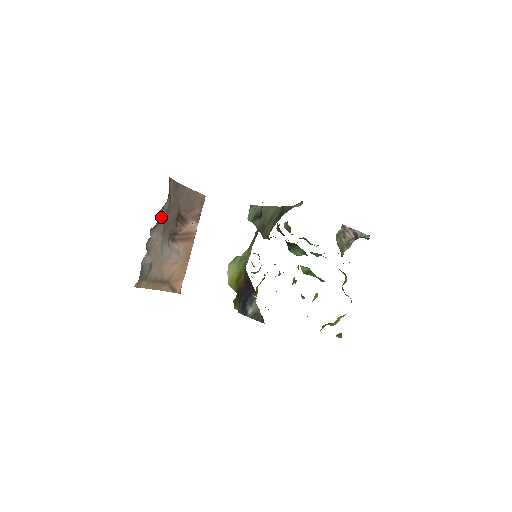
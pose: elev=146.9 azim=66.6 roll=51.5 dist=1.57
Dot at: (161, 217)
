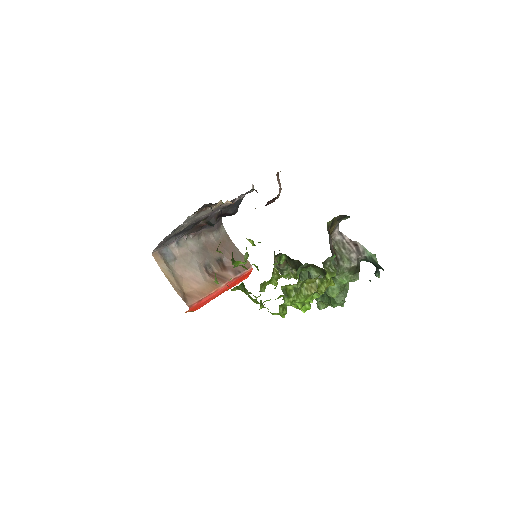
Dot at: (203, 240)
